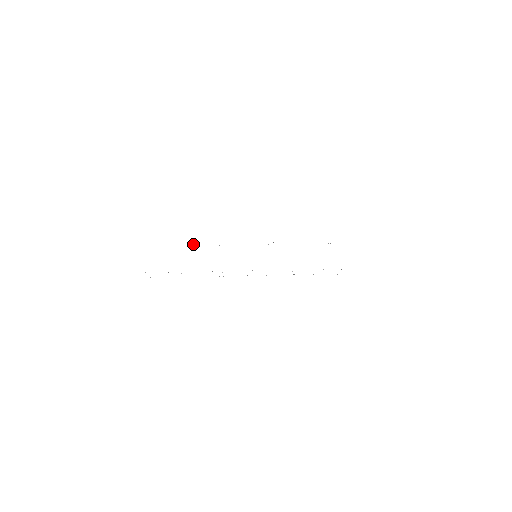
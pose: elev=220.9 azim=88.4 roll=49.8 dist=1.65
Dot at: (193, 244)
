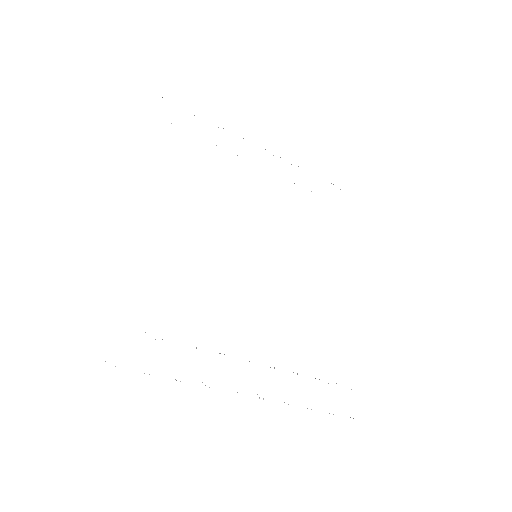
Dot at: occluded
